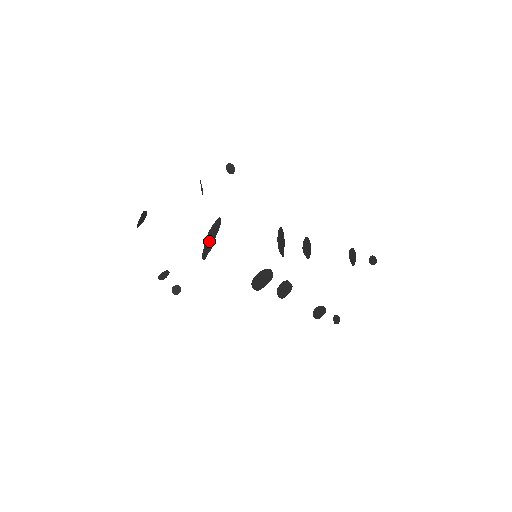
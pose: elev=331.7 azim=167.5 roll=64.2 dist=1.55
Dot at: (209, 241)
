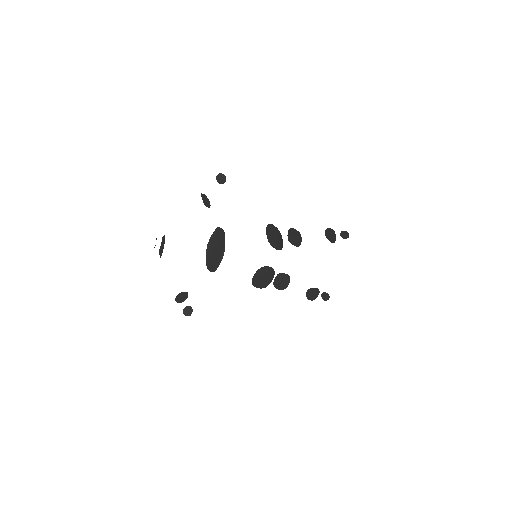
Dot at: (213, 253)
